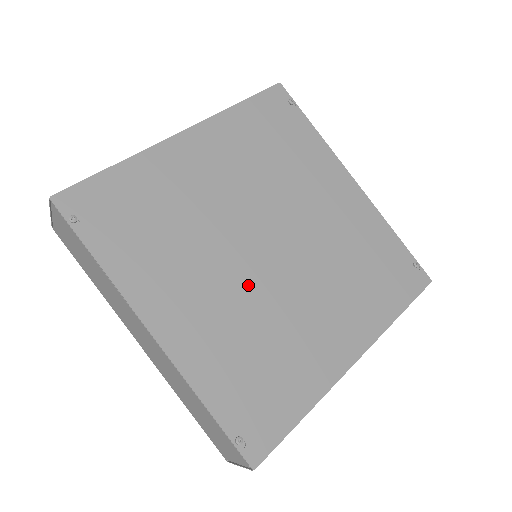
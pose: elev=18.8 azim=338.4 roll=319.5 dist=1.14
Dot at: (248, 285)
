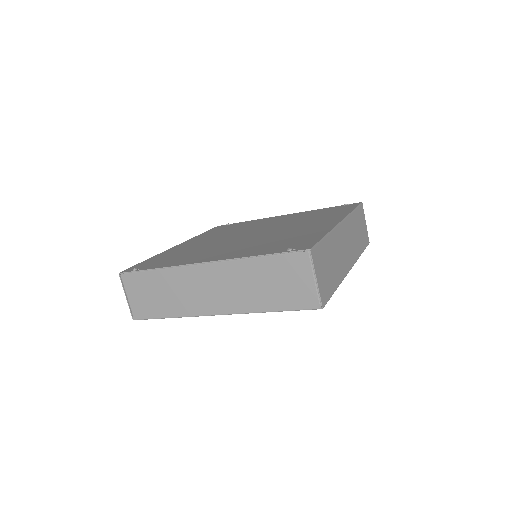
Dot at: (249, 240)
